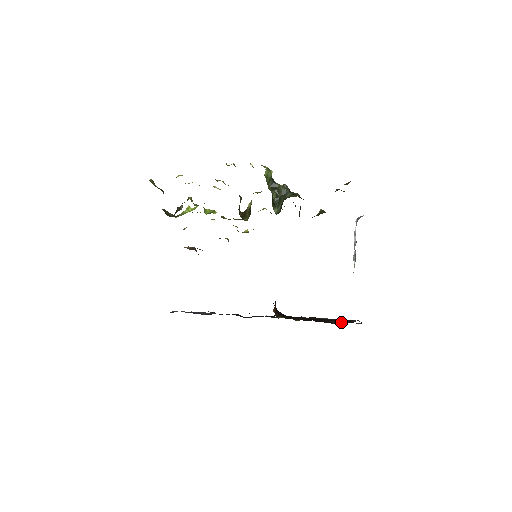
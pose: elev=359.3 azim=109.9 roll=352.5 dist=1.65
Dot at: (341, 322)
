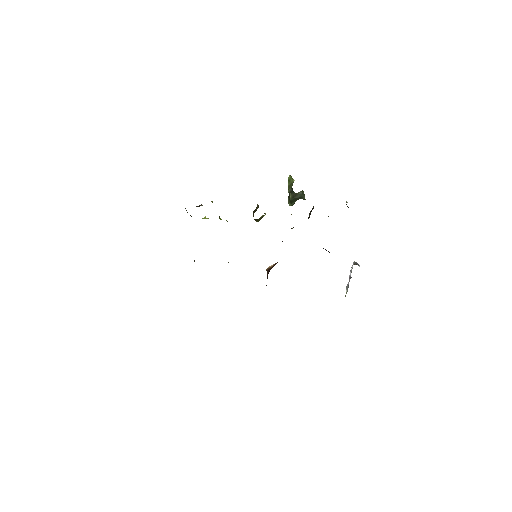
Dot at: occluded
